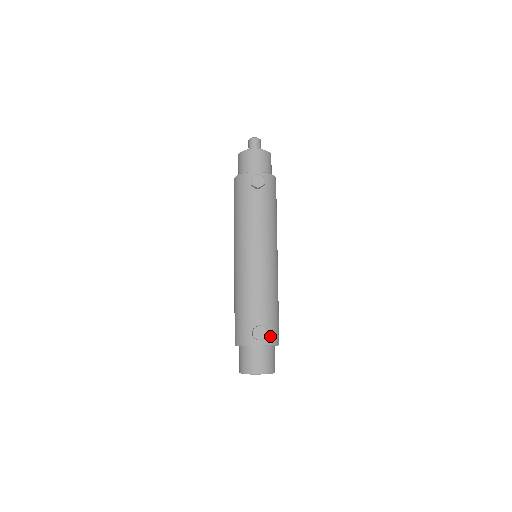
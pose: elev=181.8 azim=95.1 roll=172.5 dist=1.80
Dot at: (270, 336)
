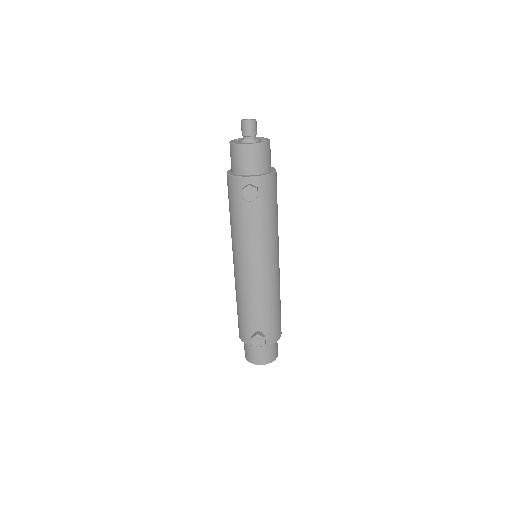
Dot at: (270, 337)
